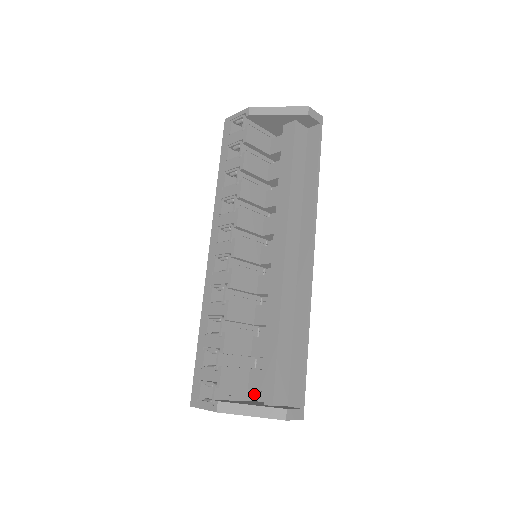
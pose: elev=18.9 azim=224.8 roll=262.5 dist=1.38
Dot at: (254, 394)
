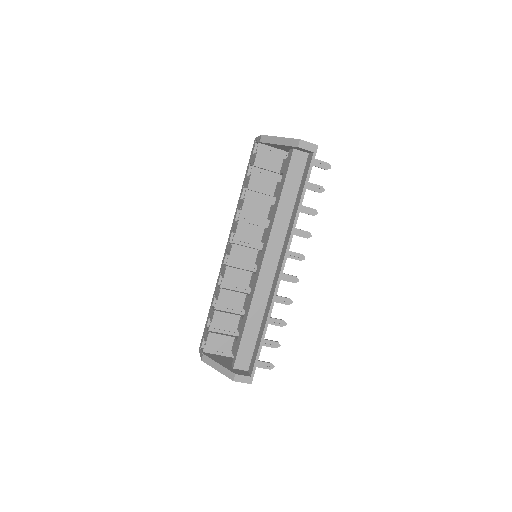
Dot at: occluded
